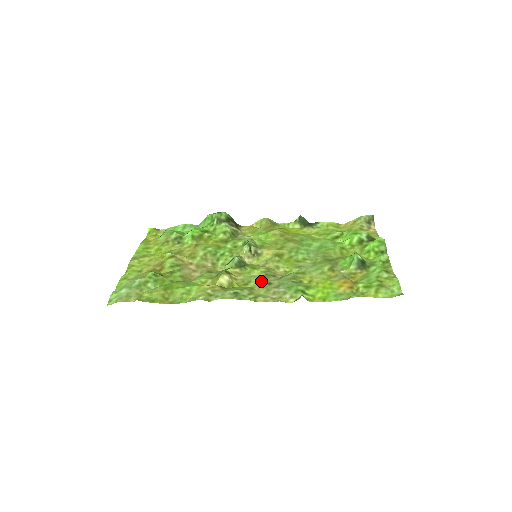
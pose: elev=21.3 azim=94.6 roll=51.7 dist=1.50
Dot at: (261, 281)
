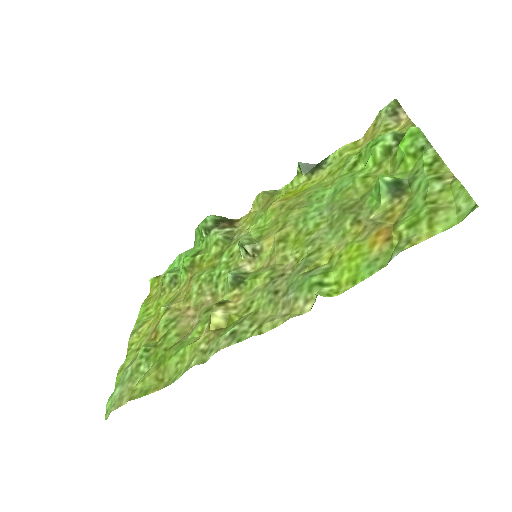
Dot at: (265, 294)
